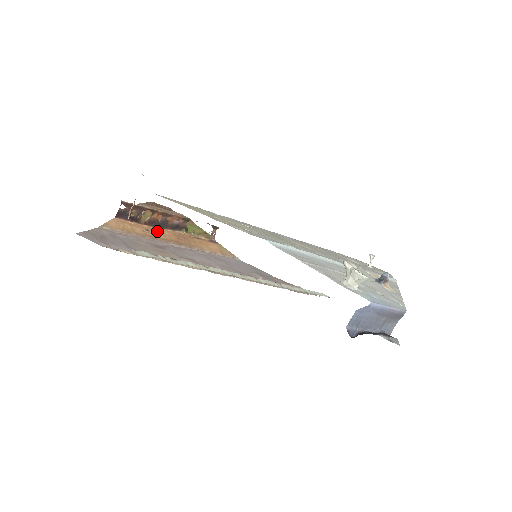
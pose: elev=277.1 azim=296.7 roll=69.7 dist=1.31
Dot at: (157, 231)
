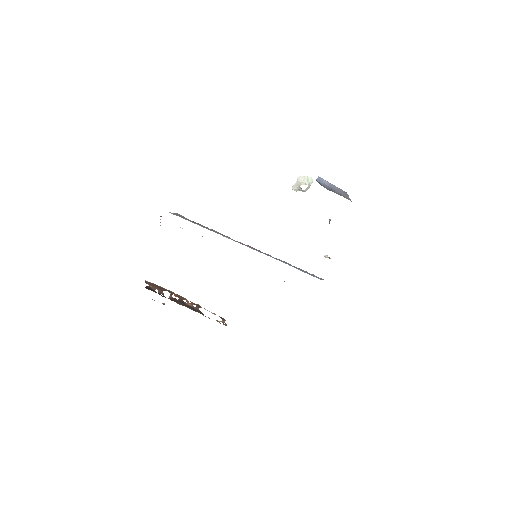
Dot at: occluded
